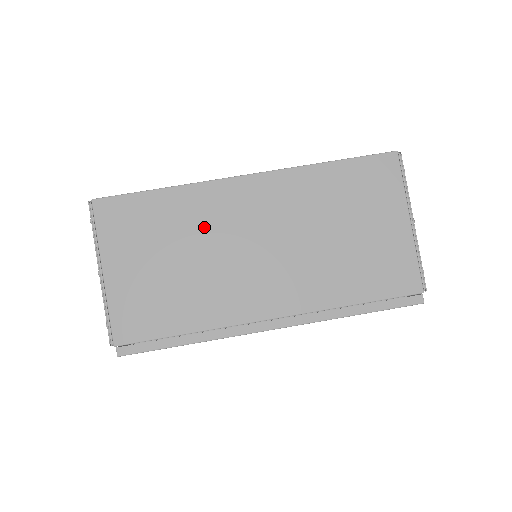
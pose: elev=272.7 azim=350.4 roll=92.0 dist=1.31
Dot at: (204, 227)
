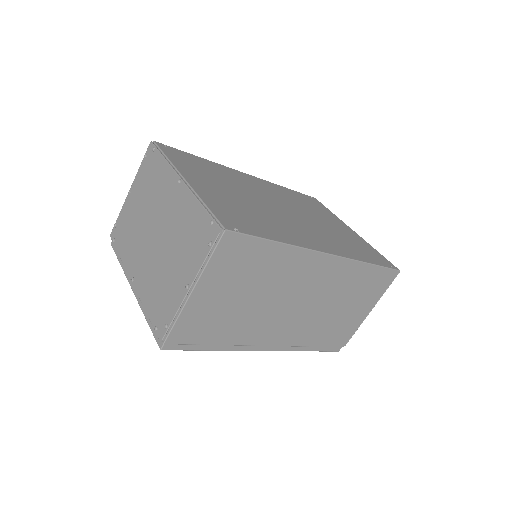
Dot at: (281, 280)
